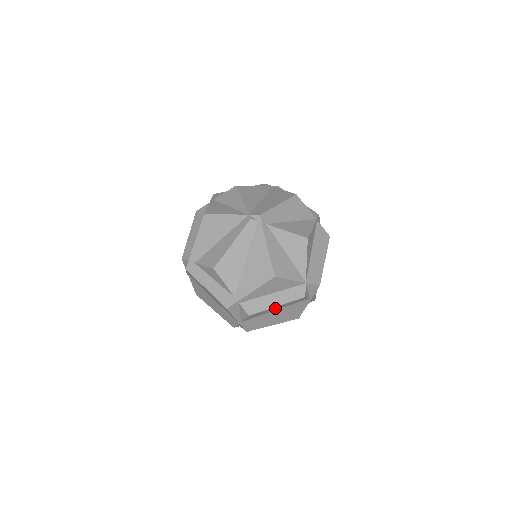
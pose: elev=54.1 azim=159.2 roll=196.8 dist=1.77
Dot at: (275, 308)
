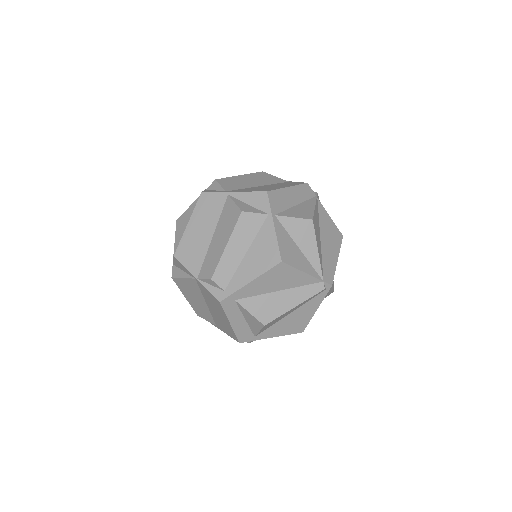
Dot at: occluded
